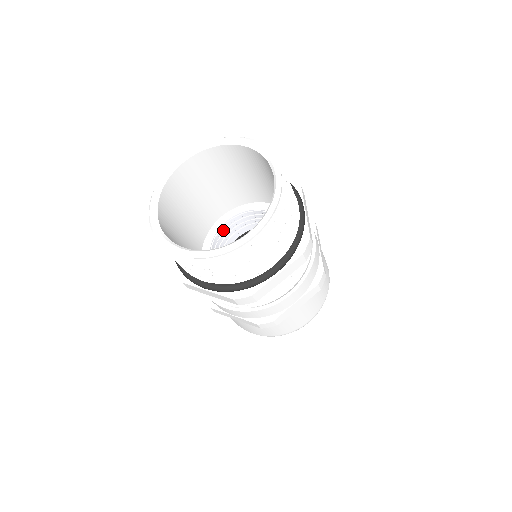
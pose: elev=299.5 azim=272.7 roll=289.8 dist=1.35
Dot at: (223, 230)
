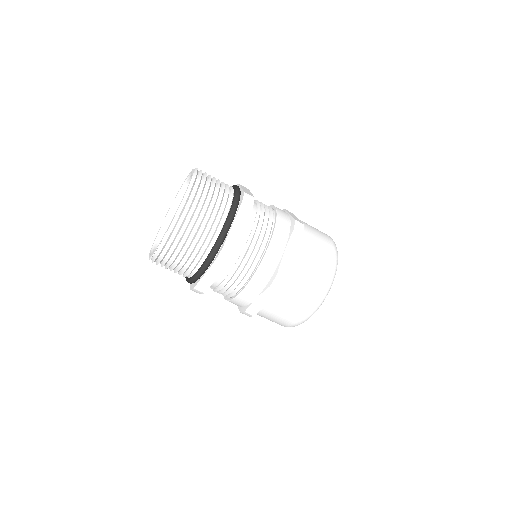
Dot at: occluded
